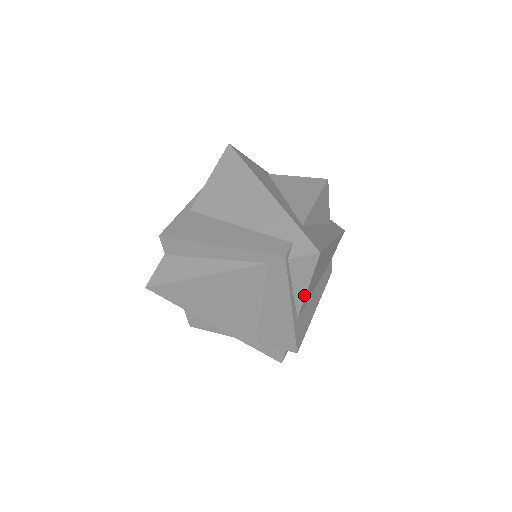
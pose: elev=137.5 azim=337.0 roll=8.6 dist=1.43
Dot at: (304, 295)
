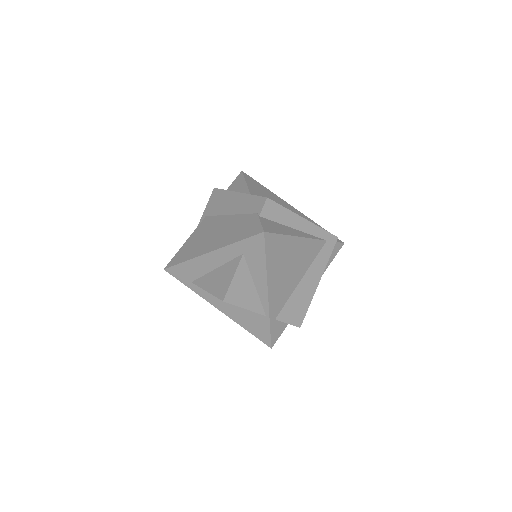
Dot at: occluded
